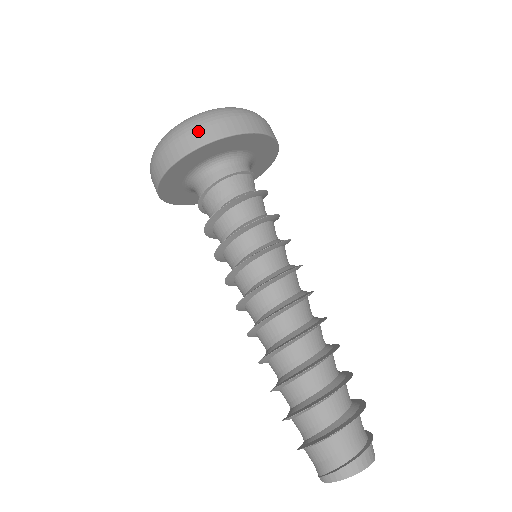
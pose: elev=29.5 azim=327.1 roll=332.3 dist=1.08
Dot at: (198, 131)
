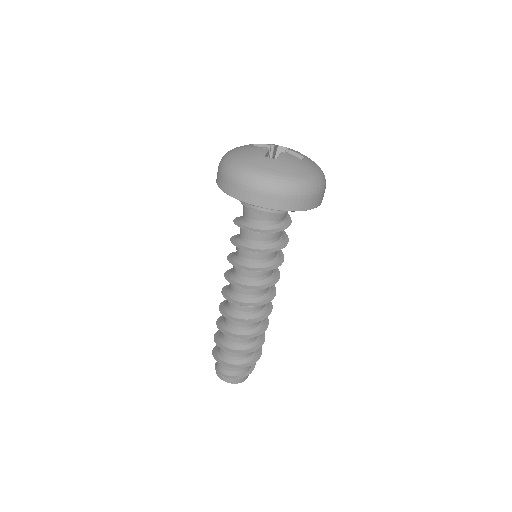
Dot at: (223, 178)
